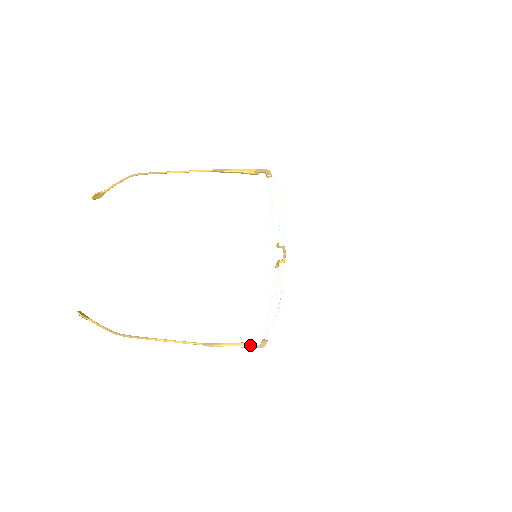
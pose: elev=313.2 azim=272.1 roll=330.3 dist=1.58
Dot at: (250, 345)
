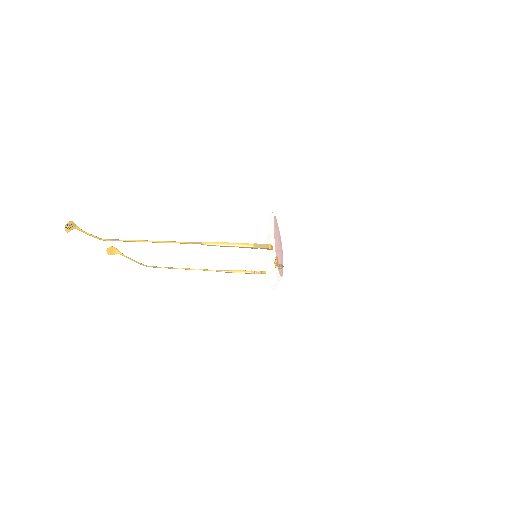
Dot at: occluded
